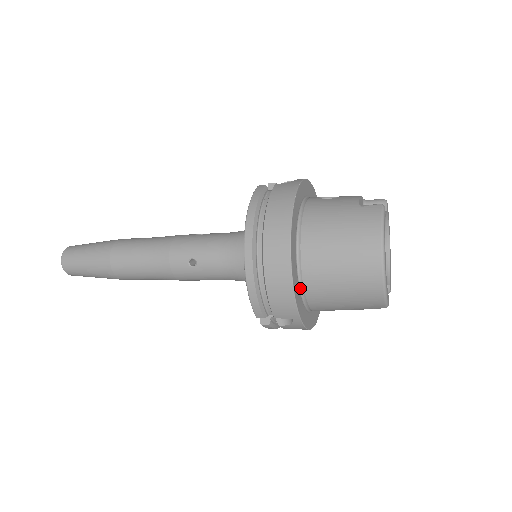
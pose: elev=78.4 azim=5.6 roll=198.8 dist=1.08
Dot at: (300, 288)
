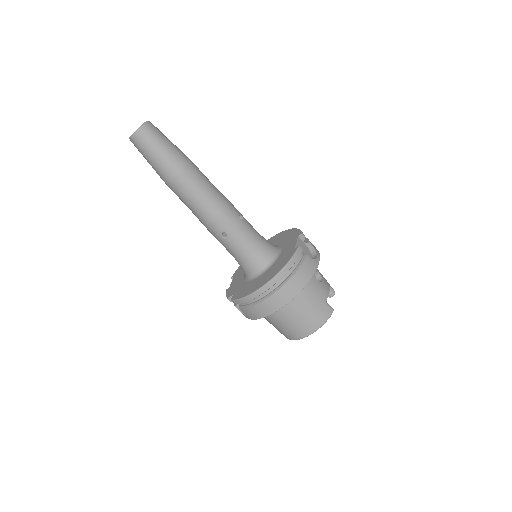
Dot at: occluded
